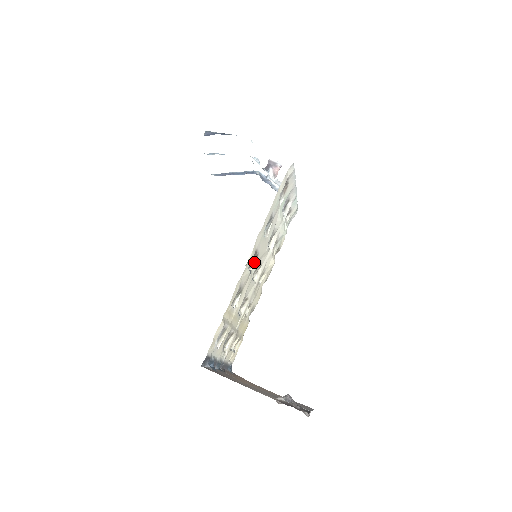
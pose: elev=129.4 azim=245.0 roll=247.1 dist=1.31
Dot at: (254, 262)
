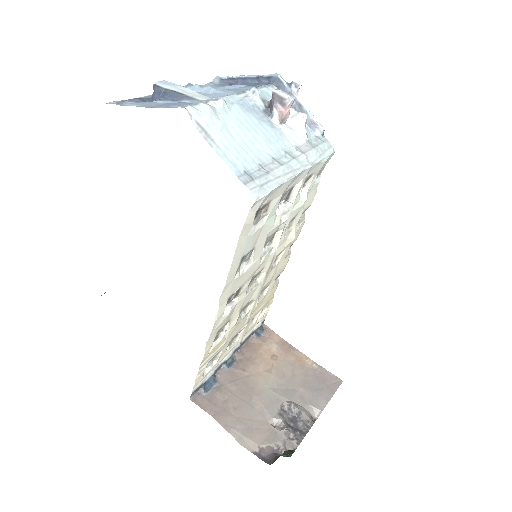
Dot at: (238, 293)
